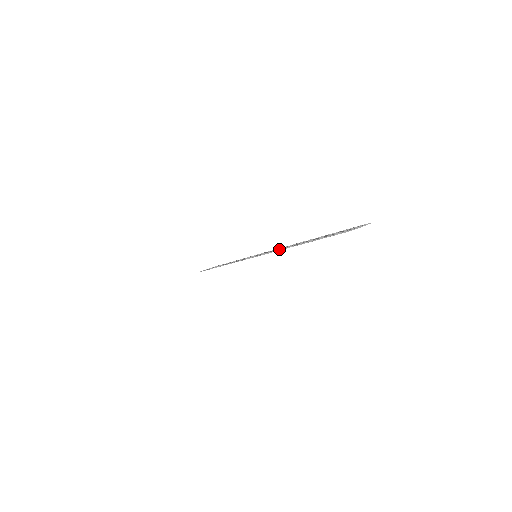
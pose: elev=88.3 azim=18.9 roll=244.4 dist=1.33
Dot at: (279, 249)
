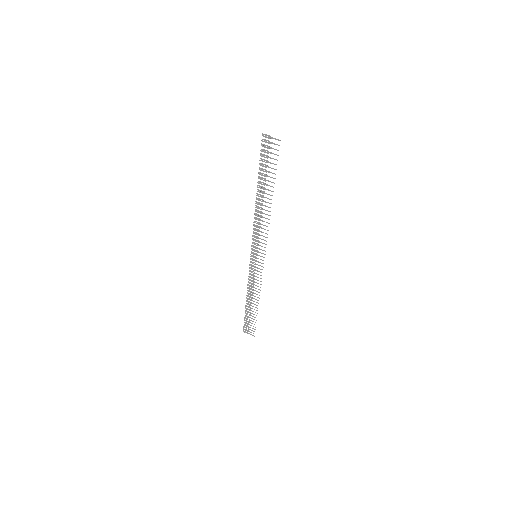
Dot at: (256, 217)
